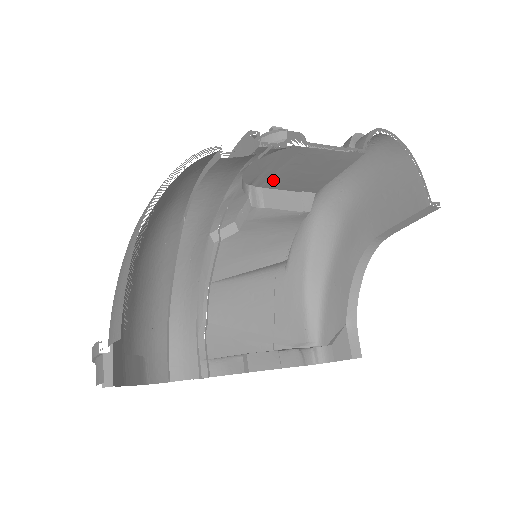
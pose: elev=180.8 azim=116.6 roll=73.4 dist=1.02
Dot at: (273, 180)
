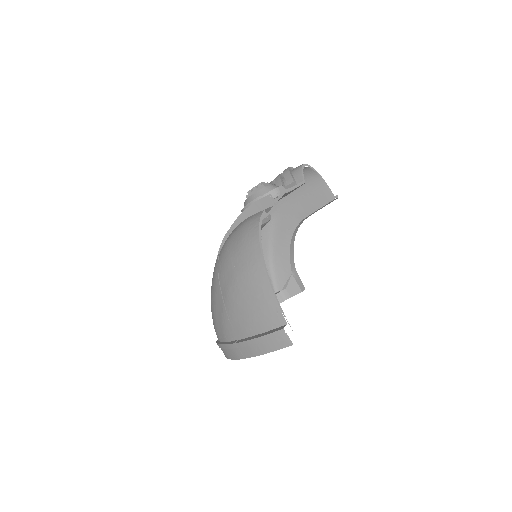
Dot at: occluded
